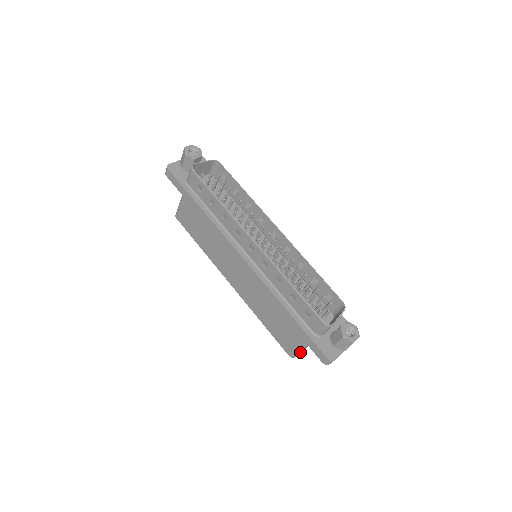
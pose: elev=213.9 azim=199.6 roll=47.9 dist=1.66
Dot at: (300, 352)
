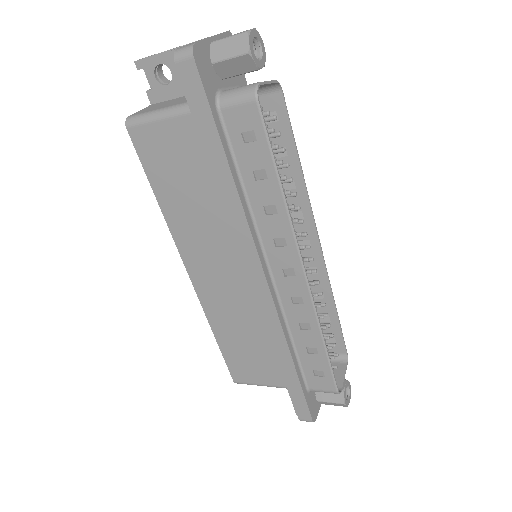
Dot at: (255, 384)
